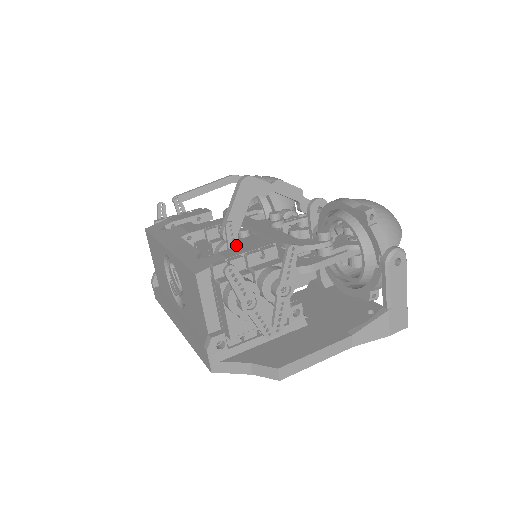
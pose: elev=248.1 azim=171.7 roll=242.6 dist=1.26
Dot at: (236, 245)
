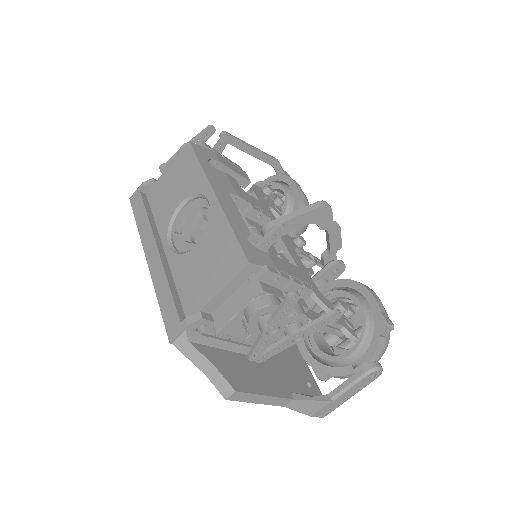
Dot at: (267, 246)
